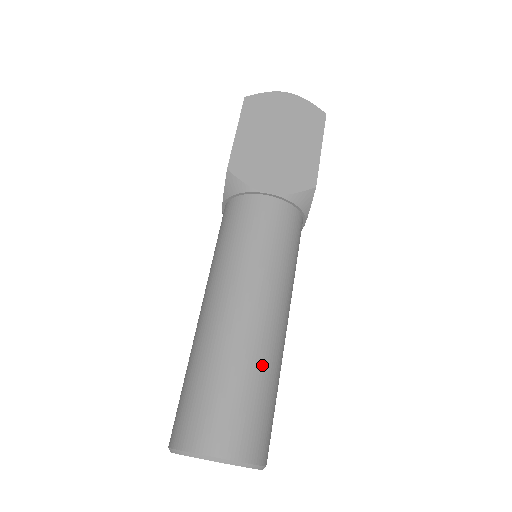
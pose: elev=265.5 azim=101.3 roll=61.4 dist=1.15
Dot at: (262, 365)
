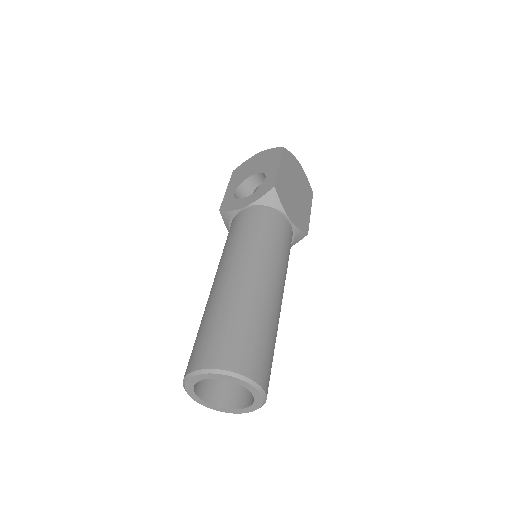
Dot at: occluded
